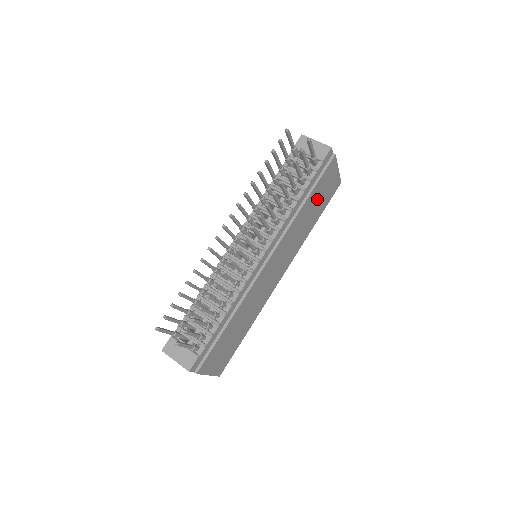
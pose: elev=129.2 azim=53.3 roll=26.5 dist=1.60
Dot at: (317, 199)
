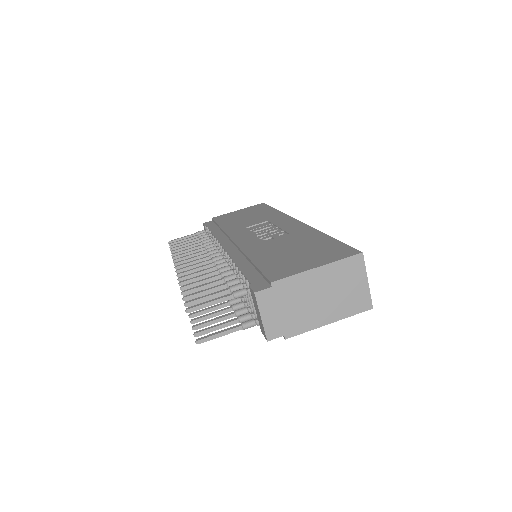
Dot at: occluded
